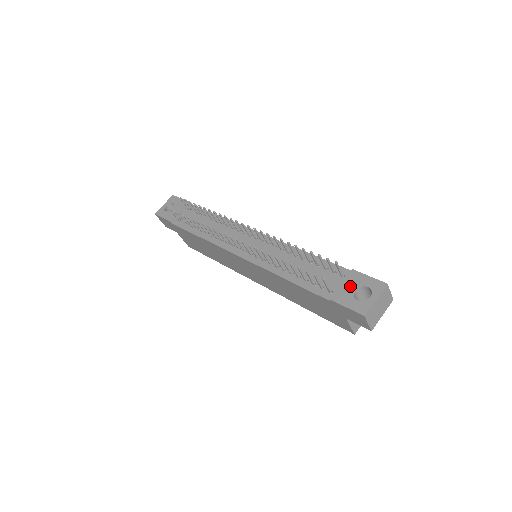
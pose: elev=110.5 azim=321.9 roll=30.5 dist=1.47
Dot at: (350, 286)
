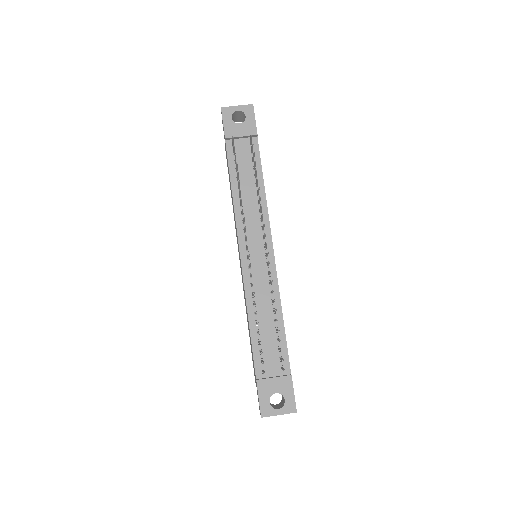
Dot at: (277, 386)
